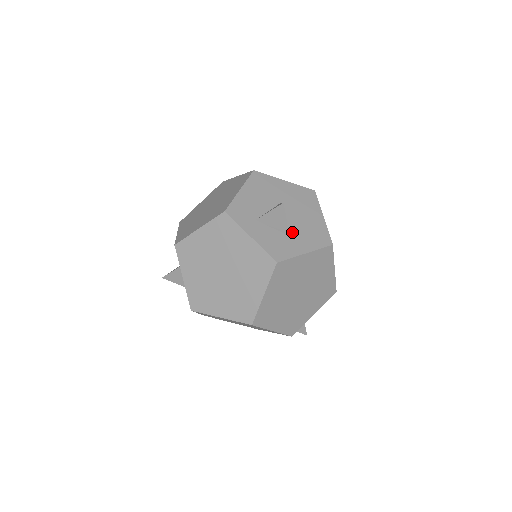
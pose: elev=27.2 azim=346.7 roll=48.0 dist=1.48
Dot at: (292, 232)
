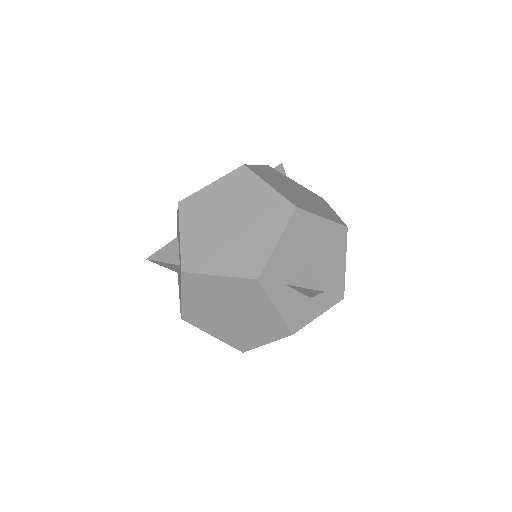
Dot at: occluded
